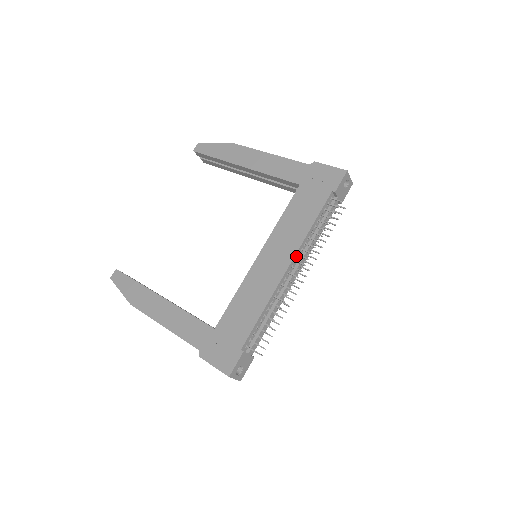
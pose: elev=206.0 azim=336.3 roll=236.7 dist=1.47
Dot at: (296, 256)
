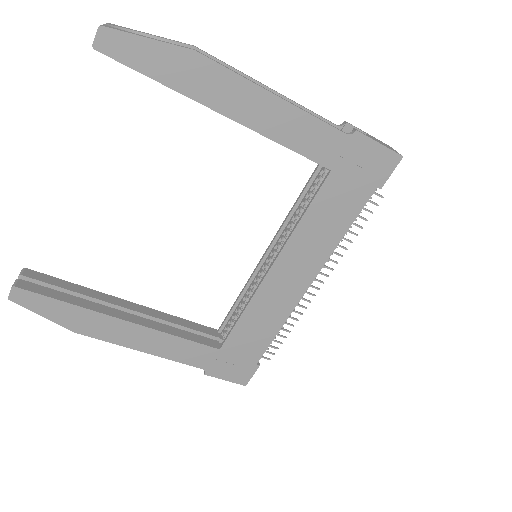
Dot at: (319, 269)
